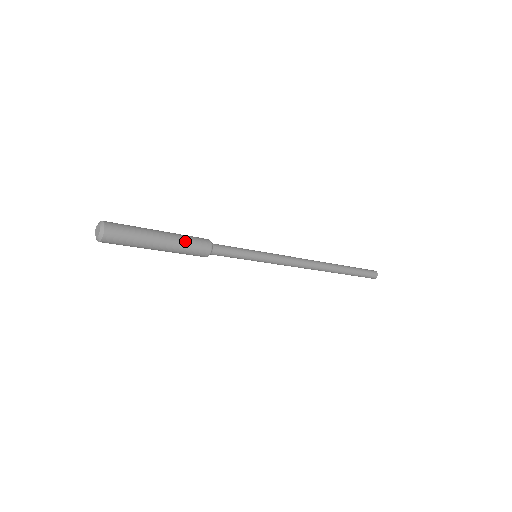
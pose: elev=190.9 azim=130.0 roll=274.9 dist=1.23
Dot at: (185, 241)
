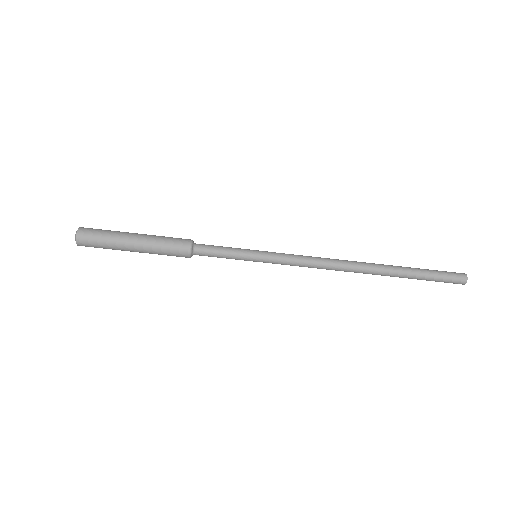
Dot at: (161, 236)
